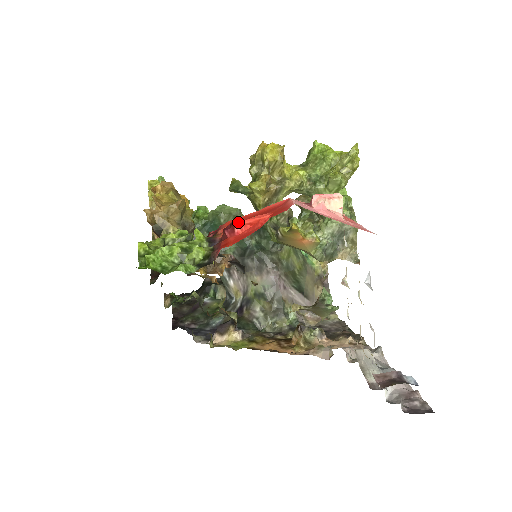
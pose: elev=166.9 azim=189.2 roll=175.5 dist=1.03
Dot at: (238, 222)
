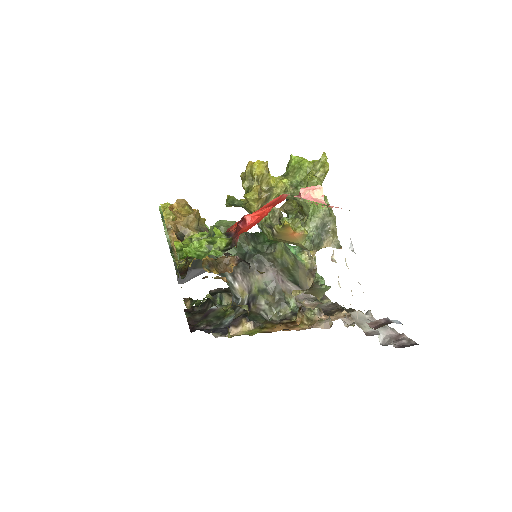
Dot at: (248, 215)
